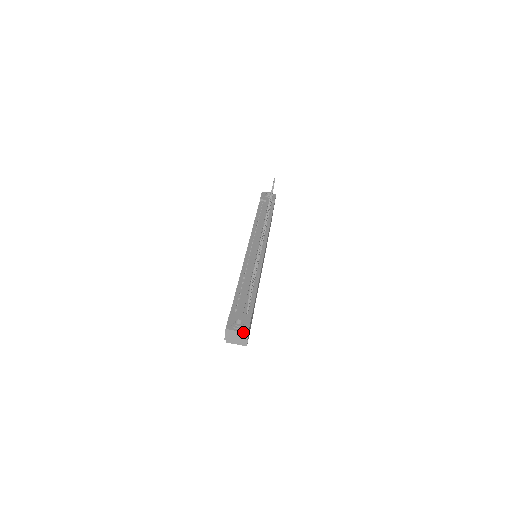
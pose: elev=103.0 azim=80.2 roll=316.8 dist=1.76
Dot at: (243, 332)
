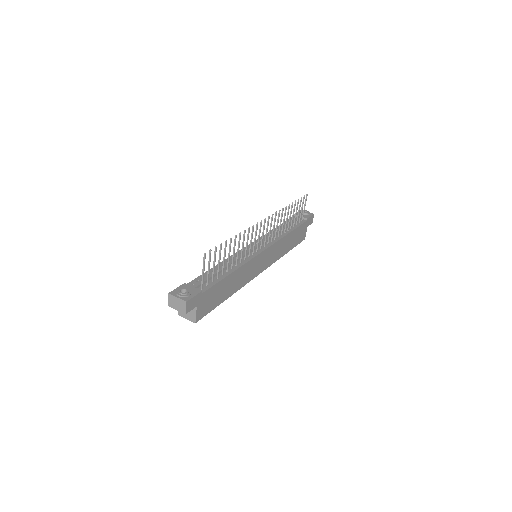
Dot at: (182, 300)
